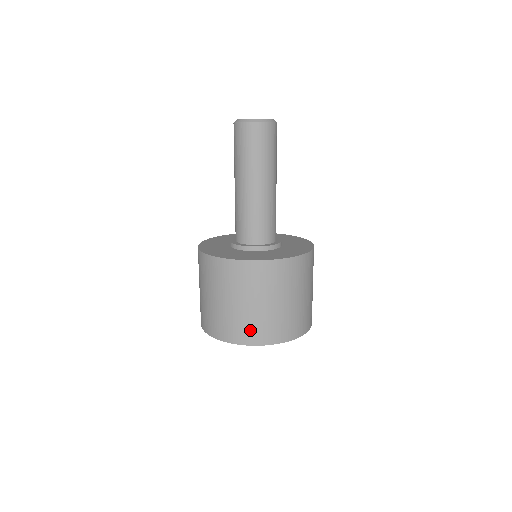
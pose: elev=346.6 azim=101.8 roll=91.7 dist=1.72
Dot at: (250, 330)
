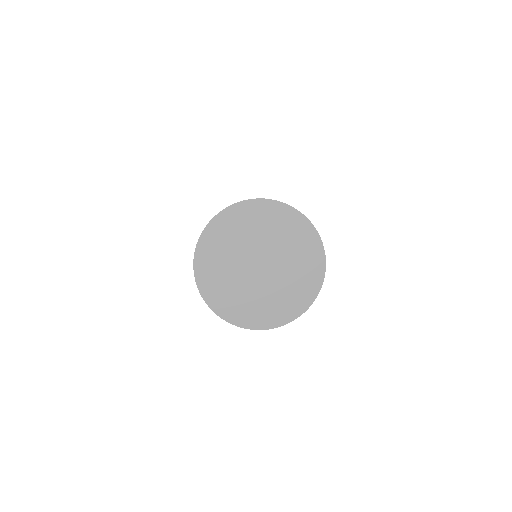
Dot at: occluded
